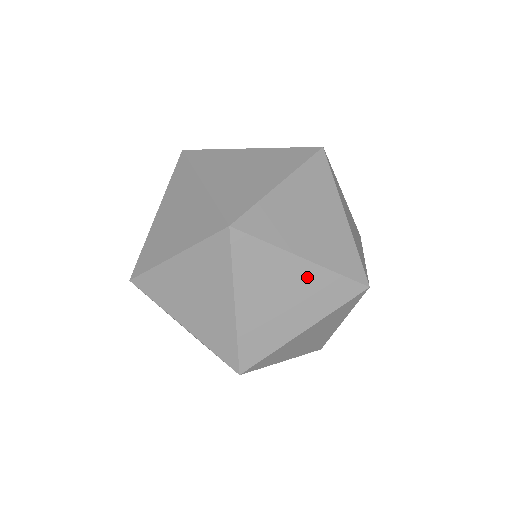
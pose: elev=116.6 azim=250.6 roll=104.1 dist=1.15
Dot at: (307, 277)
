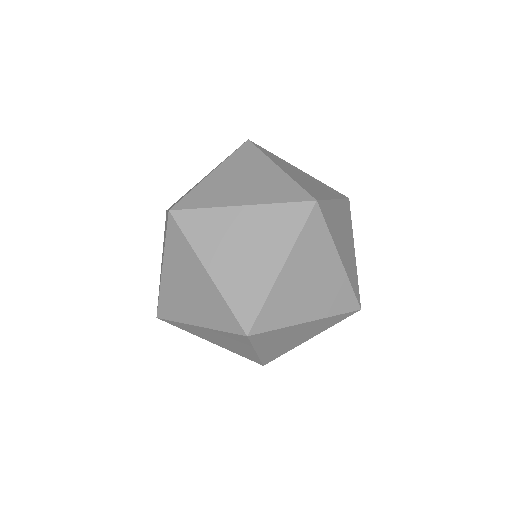
Dot at: (311, 326)
